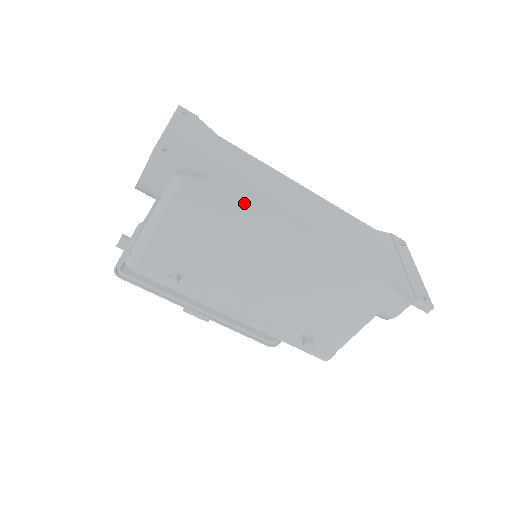
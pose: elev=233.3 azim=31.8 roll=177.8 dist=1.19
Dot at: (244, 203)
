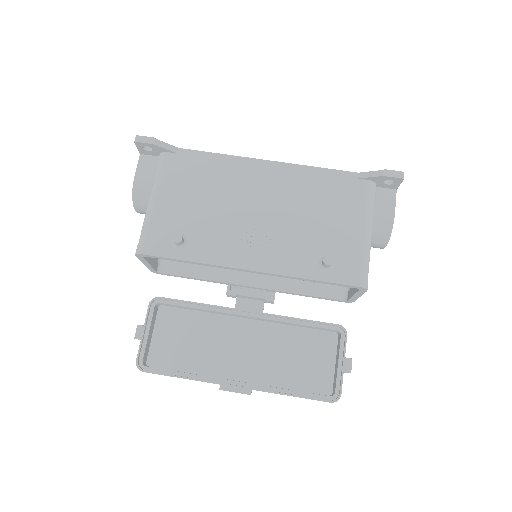
Dot at: (212, 158)
